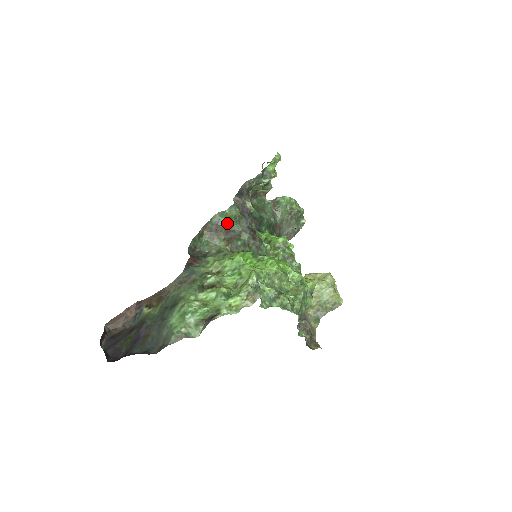
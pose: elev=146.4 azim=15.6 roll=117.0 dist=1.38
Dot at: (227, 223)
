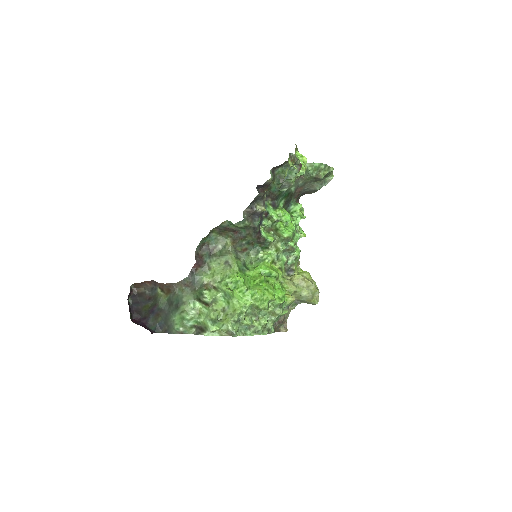
Dot at: (235, 228)
